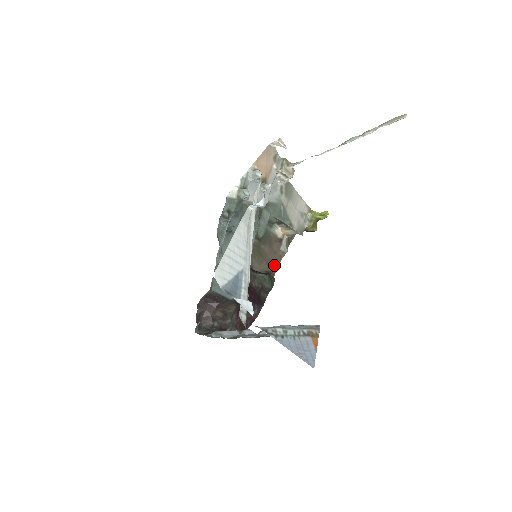
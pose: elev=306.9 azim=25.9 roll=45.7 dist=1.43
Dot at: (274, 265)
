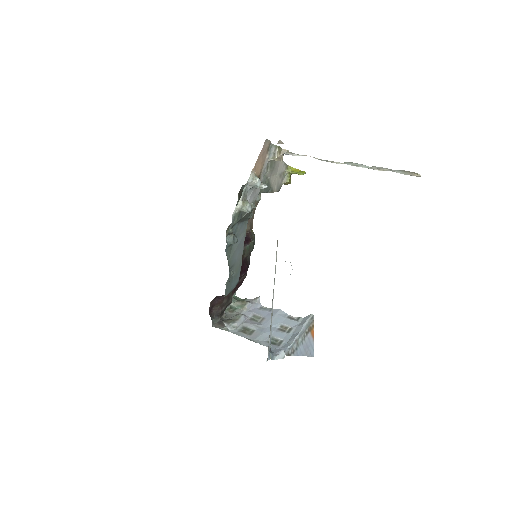
Dot at: (251, 218)
